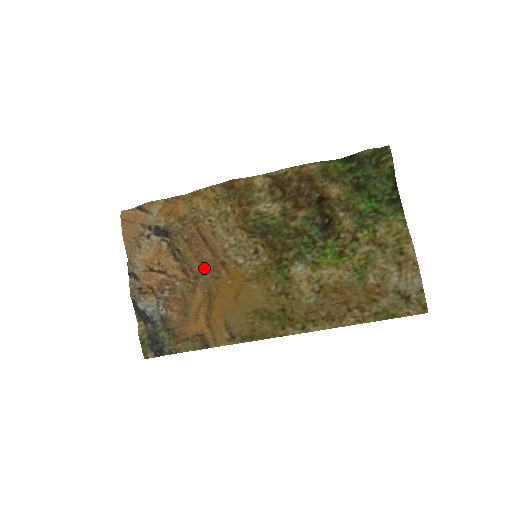
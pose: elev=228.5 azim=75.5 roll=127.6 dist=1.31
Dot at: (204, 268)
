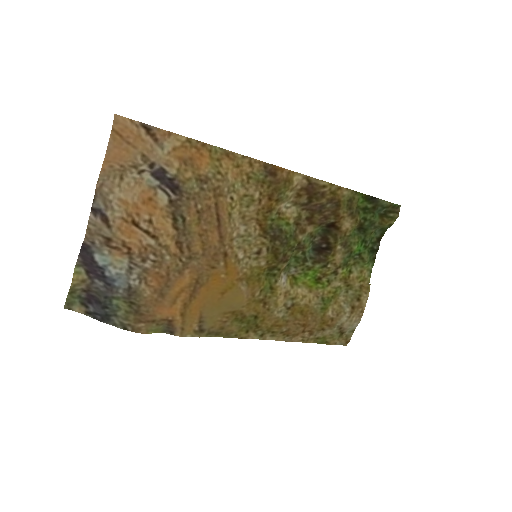
Dot at: (204, 251)
